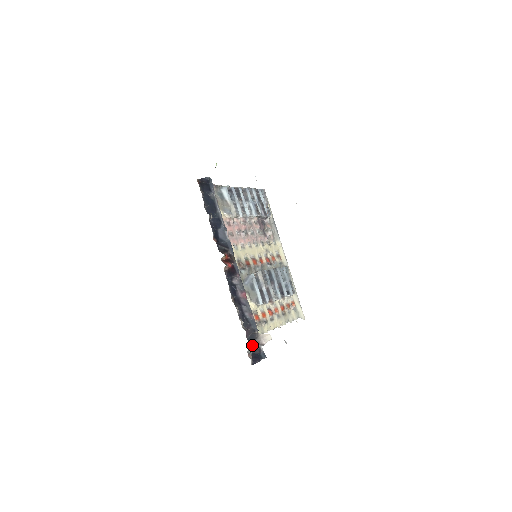
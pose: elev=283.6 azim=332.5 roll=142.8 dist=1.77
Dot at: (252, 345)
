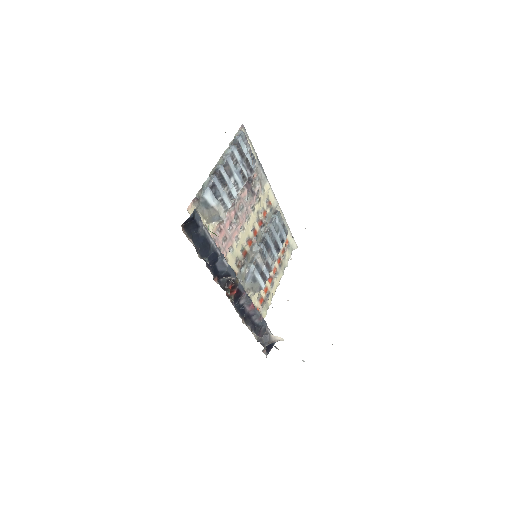
Dot at: occluded
